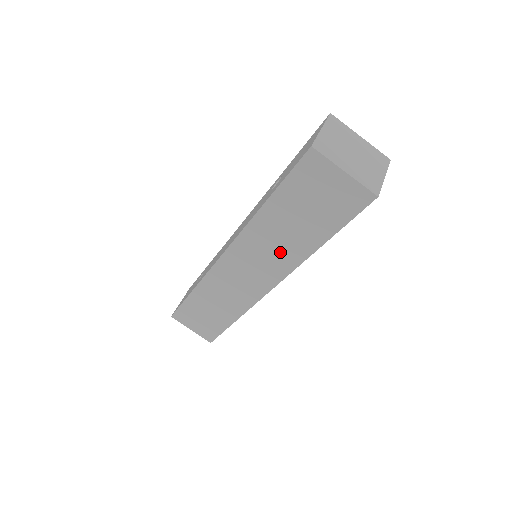
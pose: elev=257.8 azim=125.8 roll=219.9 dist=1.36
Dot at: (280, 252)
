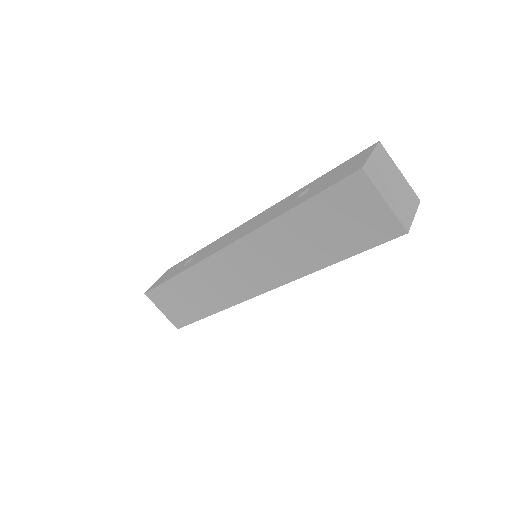
Dot at: (288, 259)
